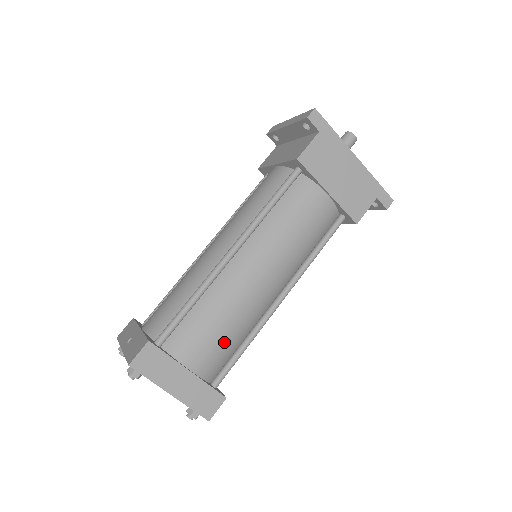
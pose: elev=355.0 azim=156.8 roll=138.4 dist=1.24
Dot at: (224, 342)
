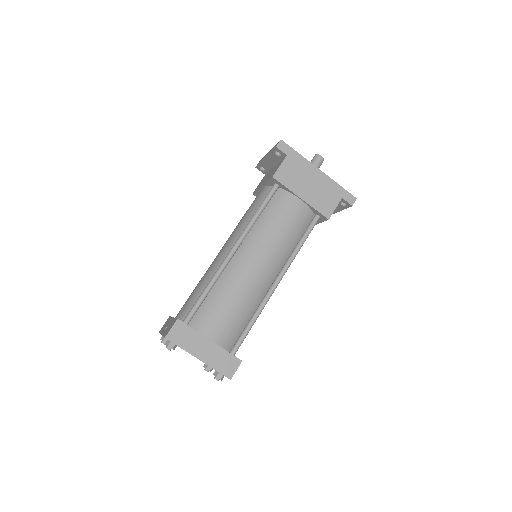
Dot at: (235, 318)
